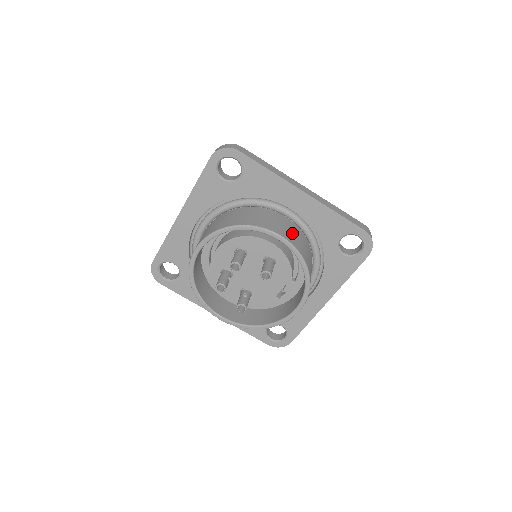
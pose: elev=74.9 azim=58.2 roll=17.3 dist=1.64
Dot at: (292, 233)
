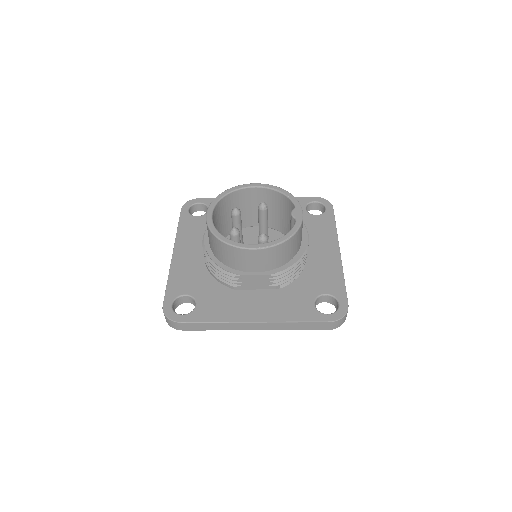
Dot at: occluded
